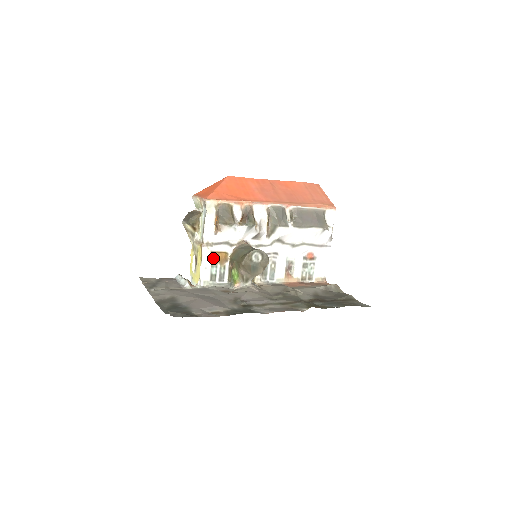
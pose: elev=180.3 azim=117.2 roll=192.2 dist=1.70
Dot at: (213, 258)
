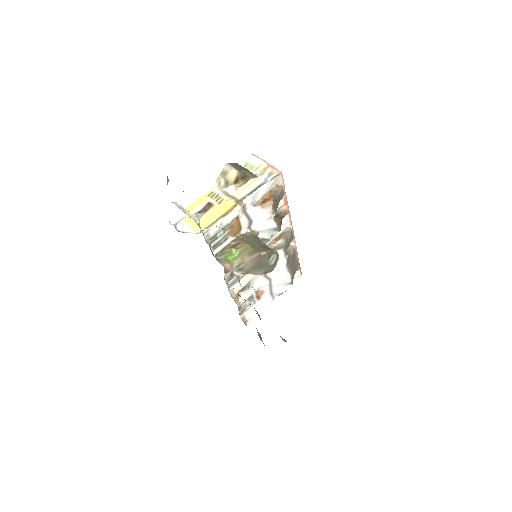
Dot at: (233, 222)
